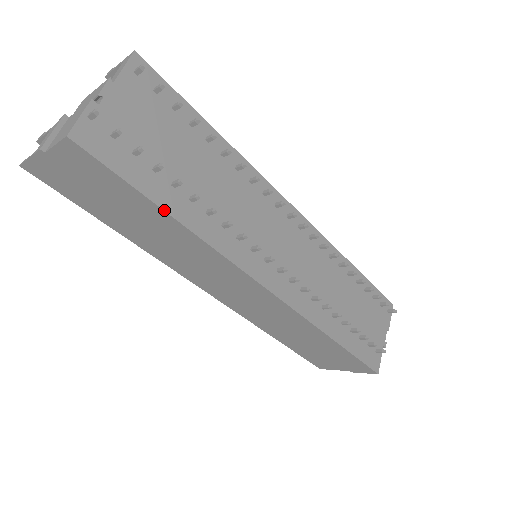
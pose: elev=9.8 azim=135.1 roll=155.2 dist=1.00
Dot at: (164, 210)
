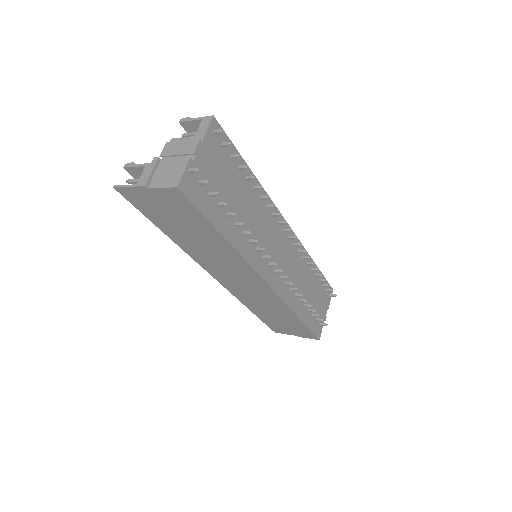
Dot at: (221, 234)
